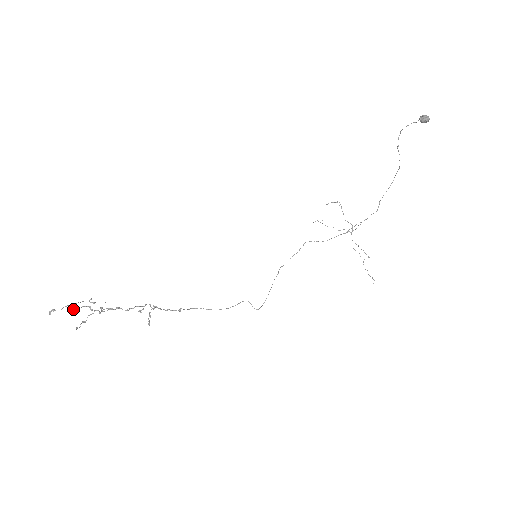
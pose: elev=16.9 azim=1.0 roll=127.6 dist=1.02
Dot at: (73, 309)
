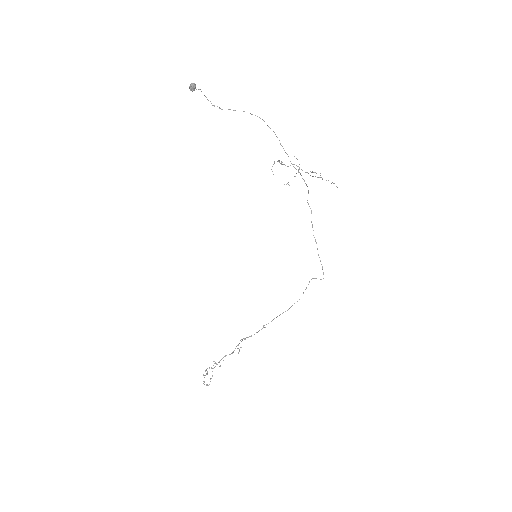
Dot at: occluded
